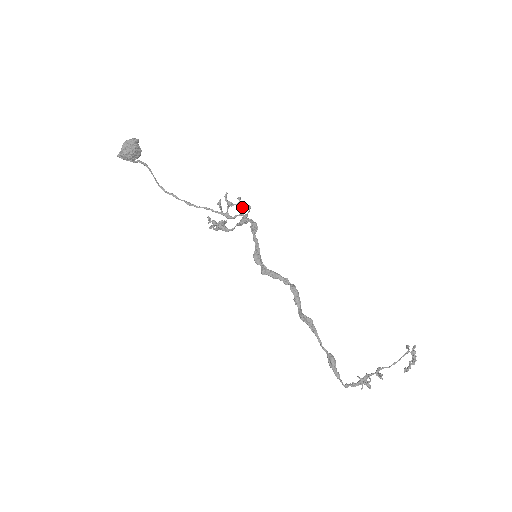
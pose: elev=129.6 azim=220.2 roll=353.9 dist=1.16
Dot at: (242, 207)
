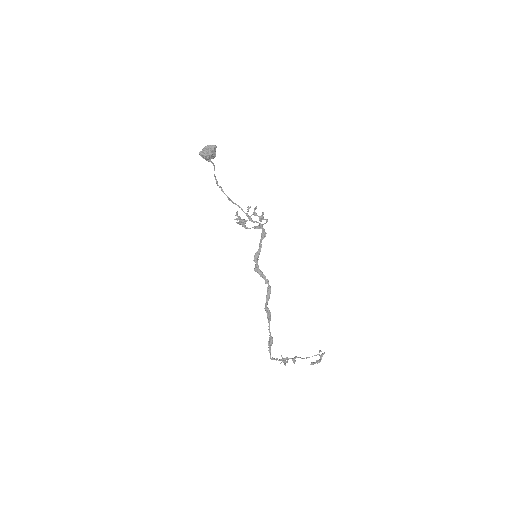
Dot at: (262, 219)
